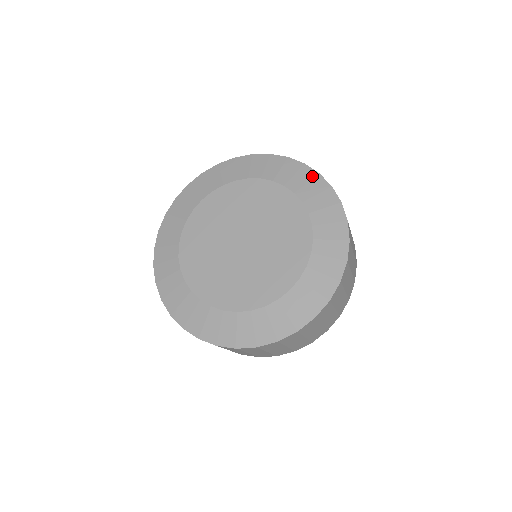
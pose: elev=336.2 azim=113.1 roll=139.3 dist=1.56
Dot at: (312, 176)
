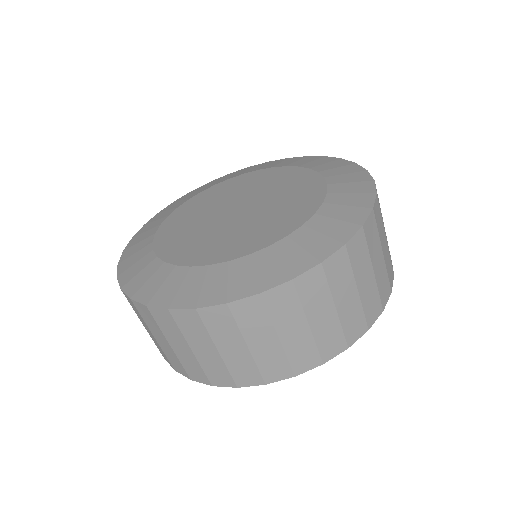
Dot at: (366, 191)
